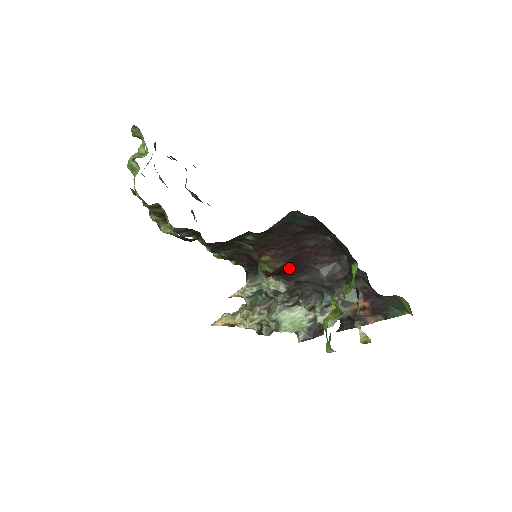
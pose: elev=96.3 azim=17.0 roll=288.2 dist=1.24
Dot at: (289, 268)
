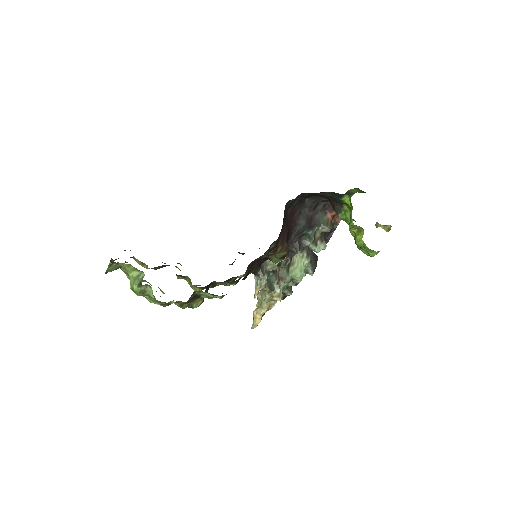
Dot at: (286, 240)
